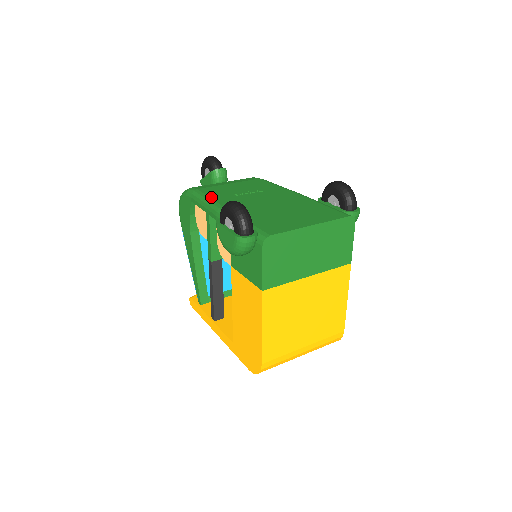
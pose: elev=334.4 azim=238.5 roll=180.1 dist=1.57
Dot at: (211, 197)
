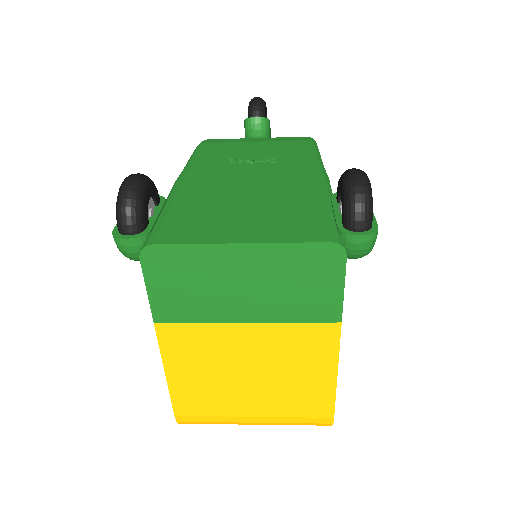
Dot at: (196, 158)
